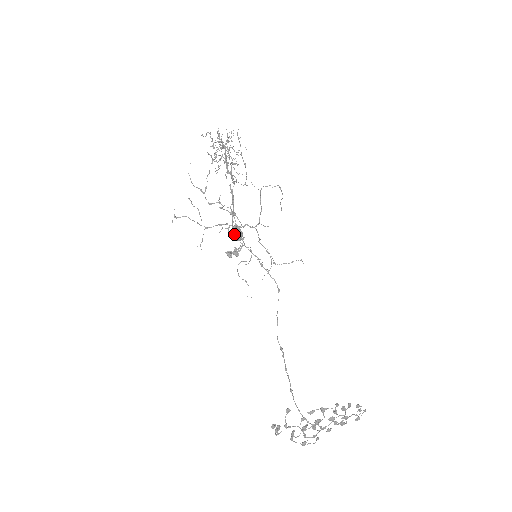
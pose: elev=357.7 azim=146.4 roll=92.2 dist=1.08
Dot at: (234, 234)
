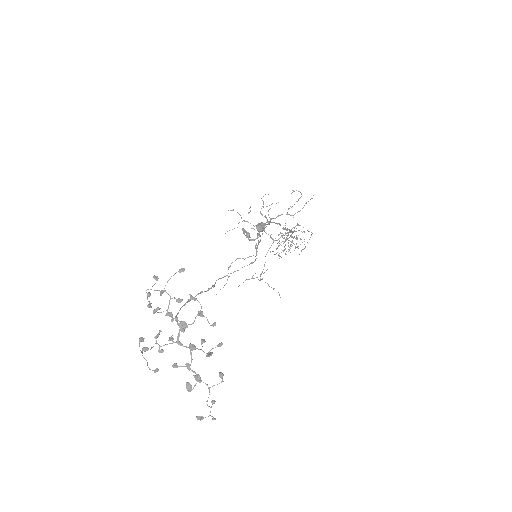
Dot at: (259, 223)
